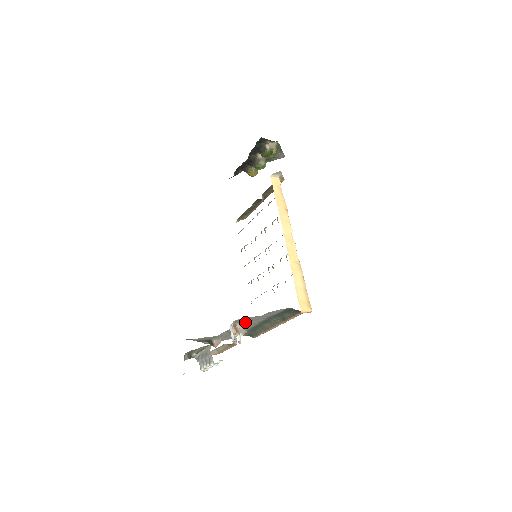
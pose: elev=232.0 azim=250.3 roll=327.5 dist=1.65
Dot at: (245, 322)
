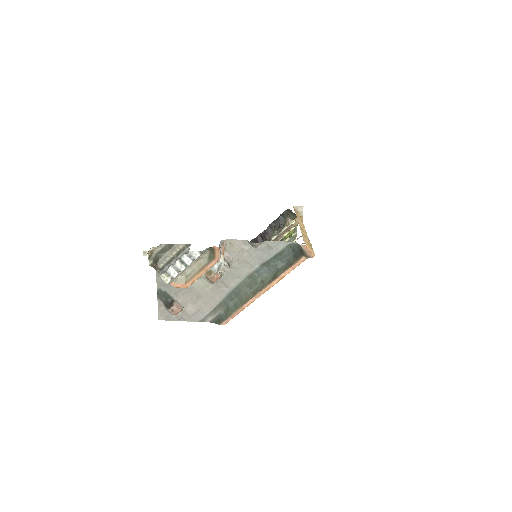
Dot at: (233, 260)
